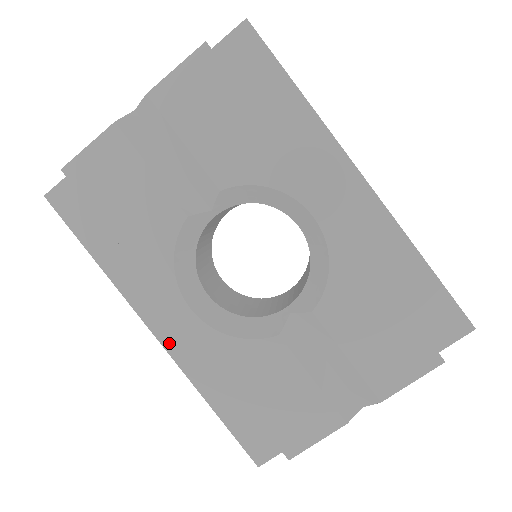
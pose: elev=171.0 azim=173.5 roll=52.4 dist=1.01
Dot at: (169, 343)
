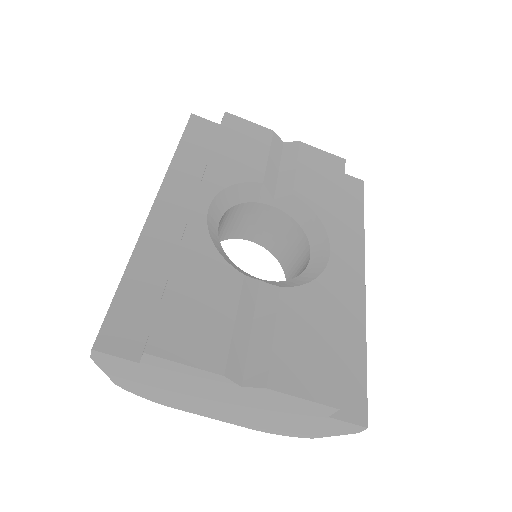
Dot at: (156, 217)
